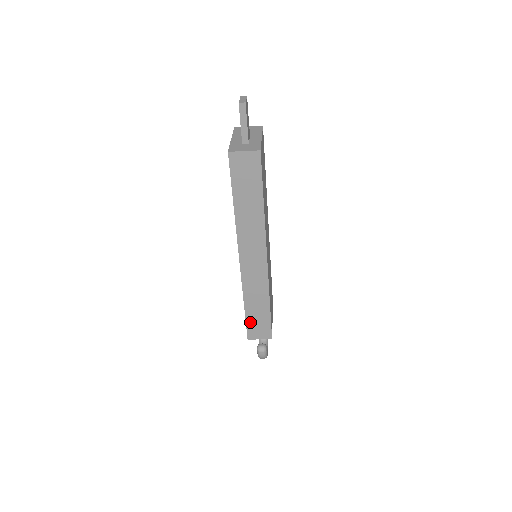
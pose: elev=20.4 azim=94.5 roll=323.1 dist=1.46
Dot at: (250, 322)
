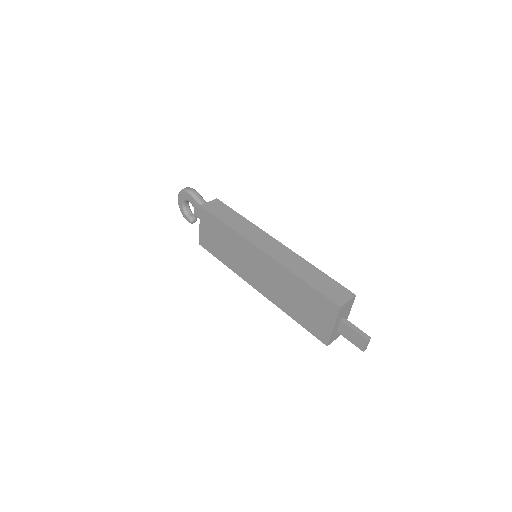
Dot at: occluded
